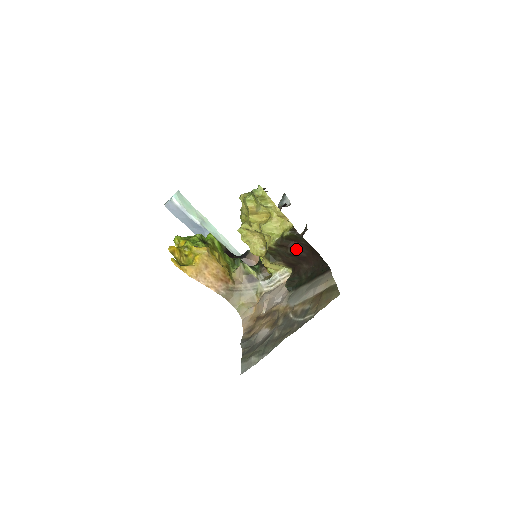
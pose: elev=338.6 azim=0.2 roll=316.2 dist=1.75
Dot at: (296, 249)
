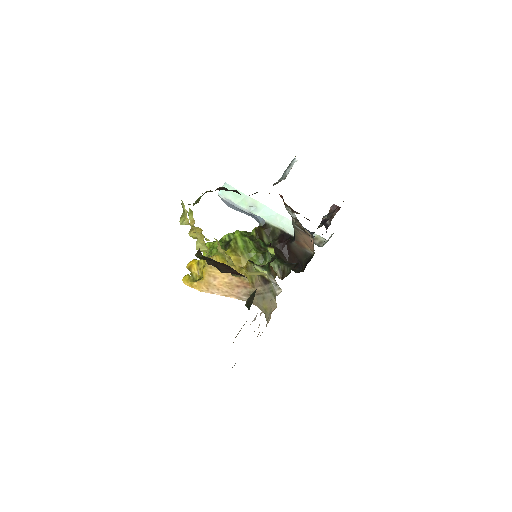
Dot at: (221, 268)
